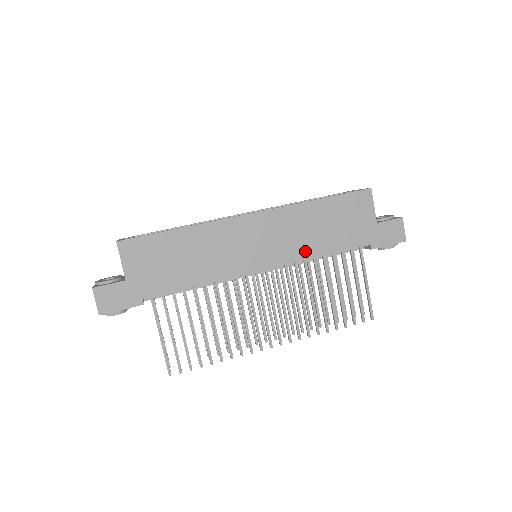
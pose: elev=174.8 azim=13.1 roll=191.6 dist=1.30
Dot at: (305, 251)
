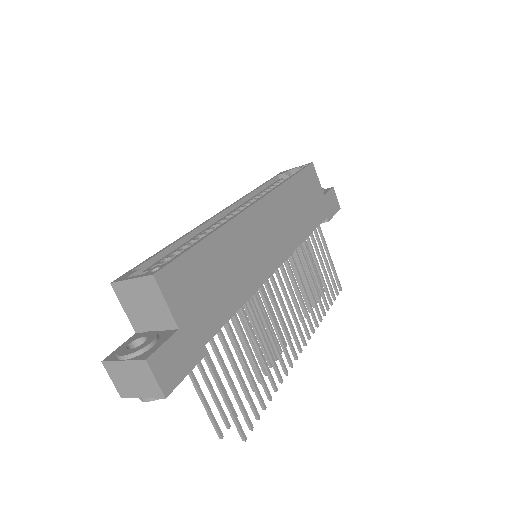
Dot at: (298, 235)
